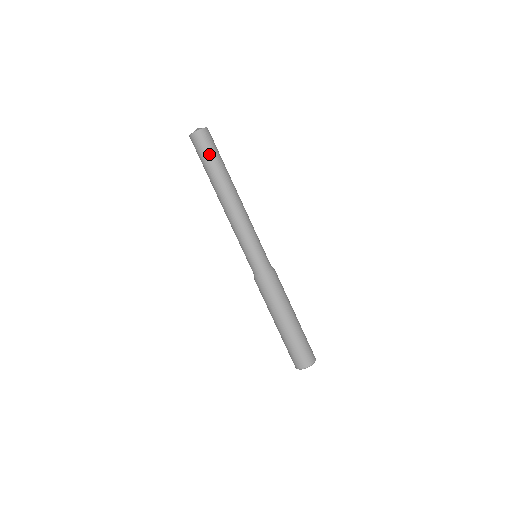
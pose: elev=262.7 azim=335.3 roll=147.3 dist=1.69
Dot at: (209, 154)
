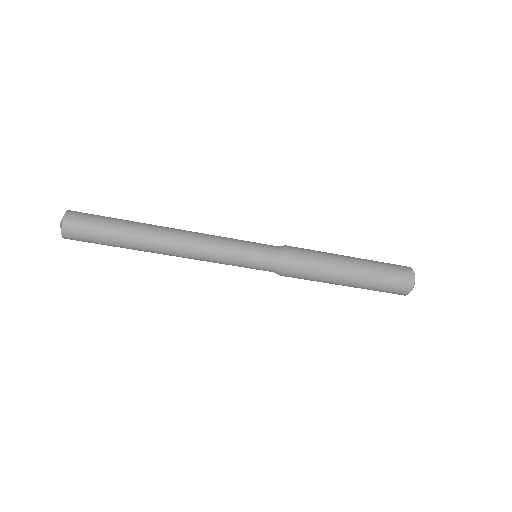
Dot at: (101, 229)
